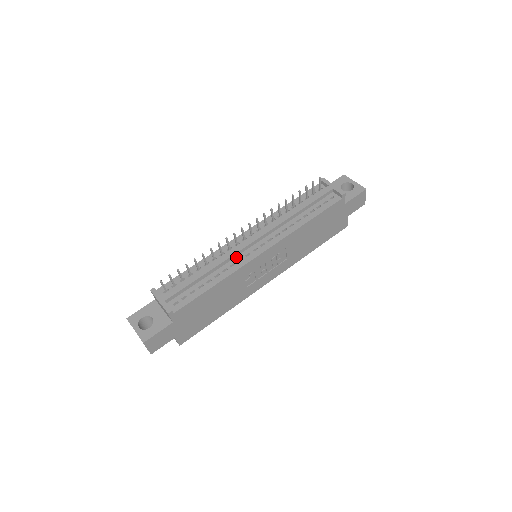
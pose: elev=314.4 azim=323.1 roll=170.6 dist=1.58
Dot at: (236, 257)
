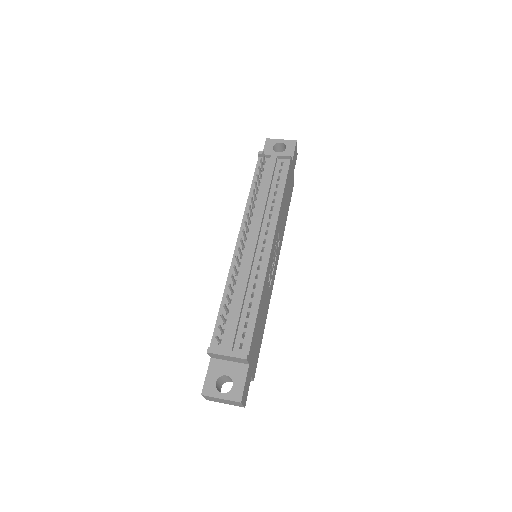
Dot at: (253, 268)
